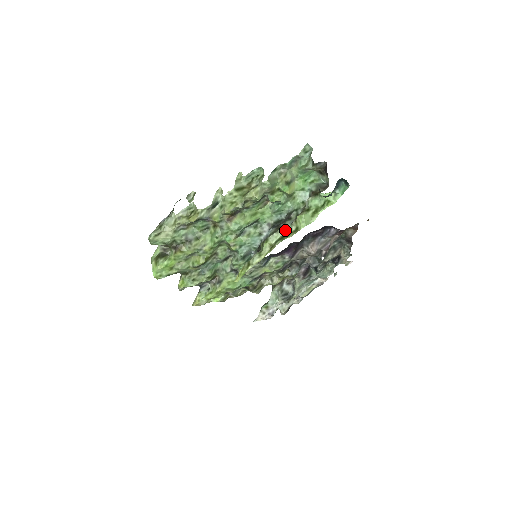
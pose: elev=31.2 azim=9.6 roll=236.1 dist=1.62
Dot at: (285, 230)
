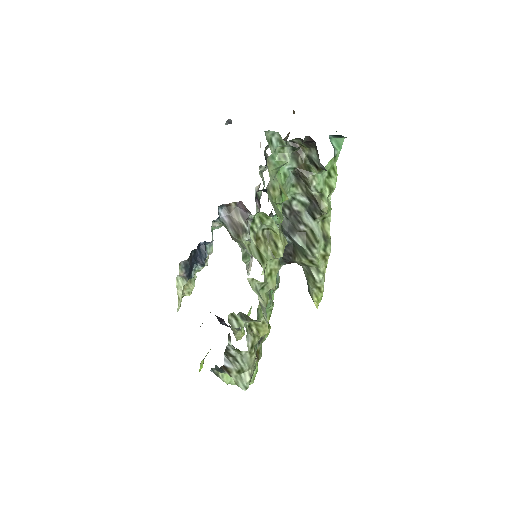
Dot at: (319, 232)
